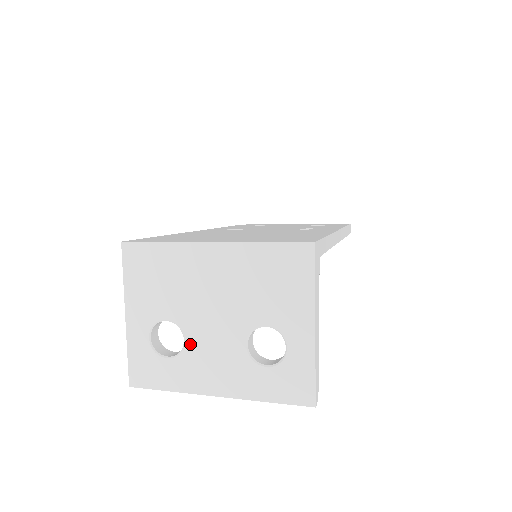
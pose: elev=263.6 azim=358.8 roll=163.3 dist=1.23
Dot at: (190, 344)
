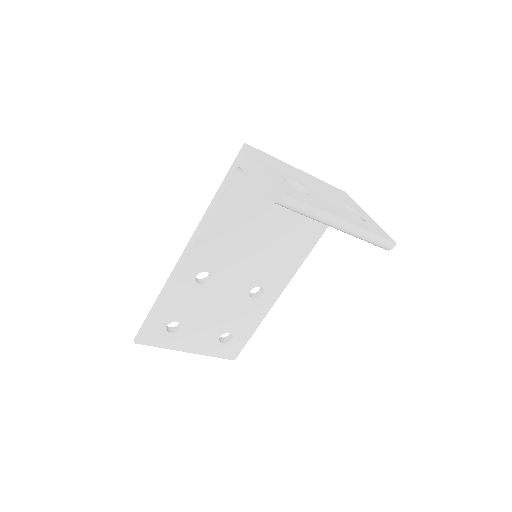
Dot at: (313, 194)
